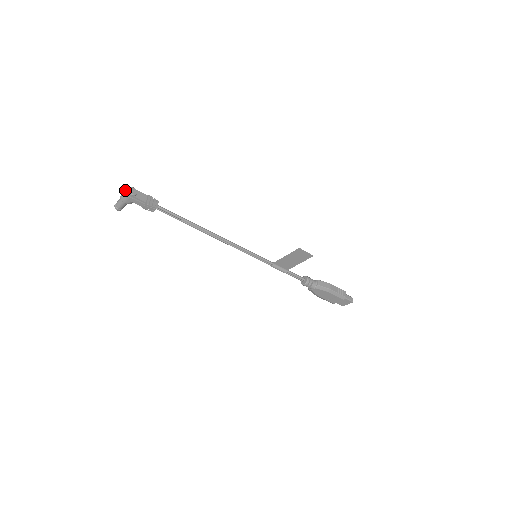
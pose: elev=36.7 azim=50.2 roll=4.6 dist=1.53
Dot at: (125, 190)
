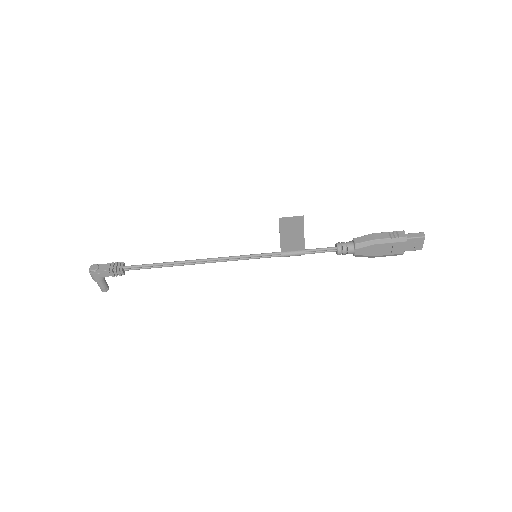
Dot at: (89, 271)
